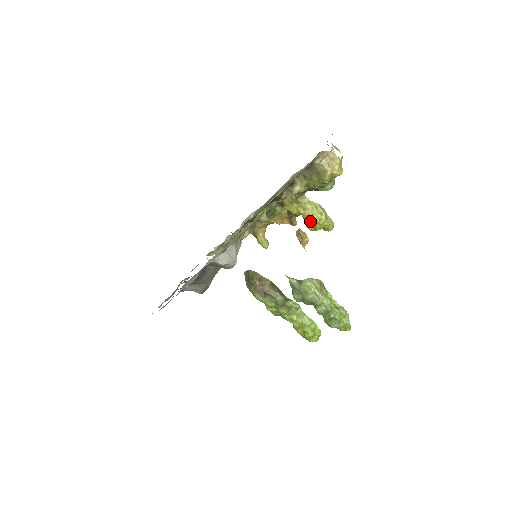
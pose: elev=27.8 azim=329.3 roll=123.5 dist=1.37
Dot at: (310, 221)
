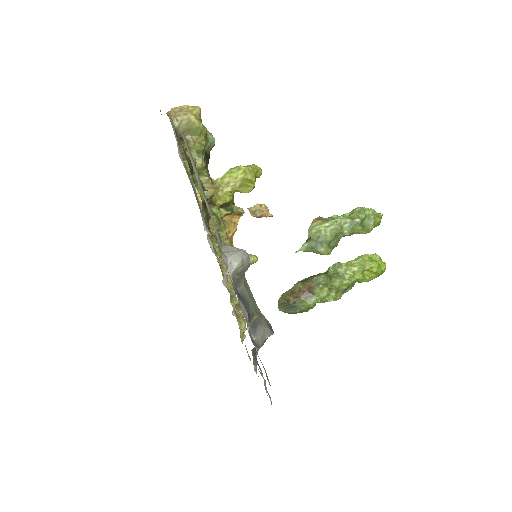
Dot at: (242, 184)
